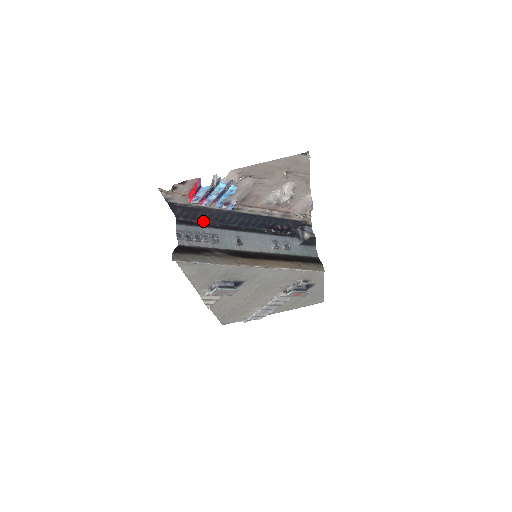
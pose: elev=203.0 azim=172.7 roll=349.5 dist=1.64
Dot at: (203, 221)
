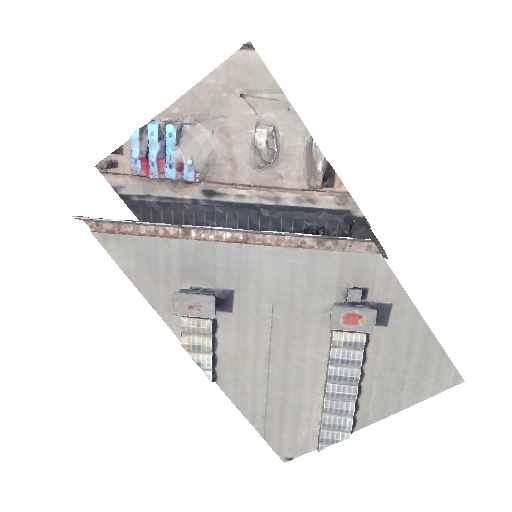
Dot at: occluded
